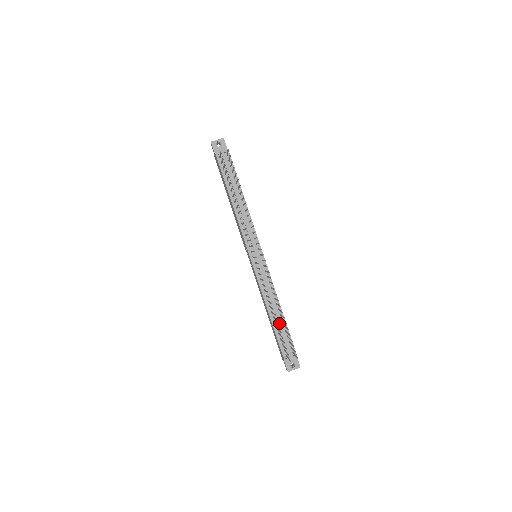
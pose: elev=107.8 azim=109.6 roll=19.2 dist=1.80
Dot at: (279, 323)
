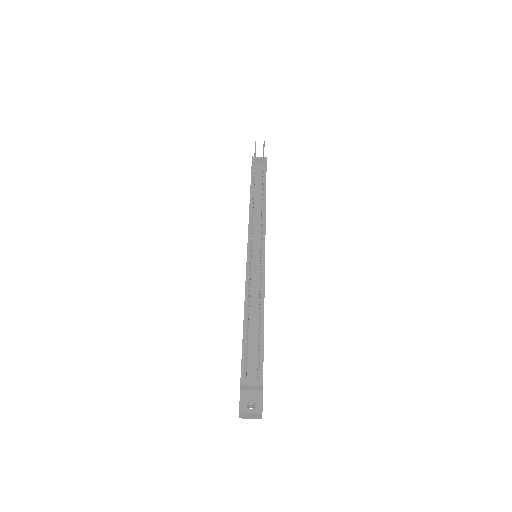
Dot at: (253, 330)
